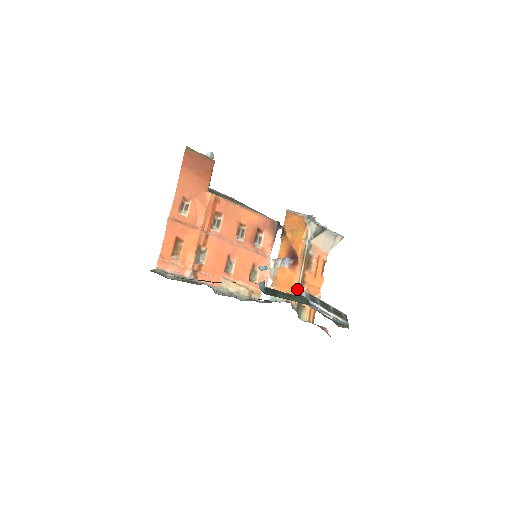
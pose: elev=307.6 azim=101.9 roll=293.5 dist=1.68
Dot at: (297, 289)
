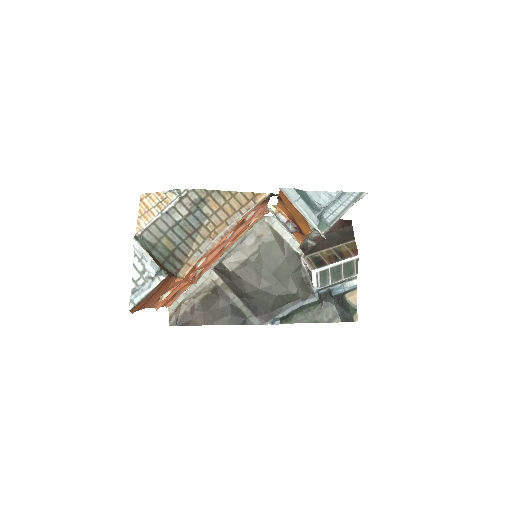
Dot at: occluded
